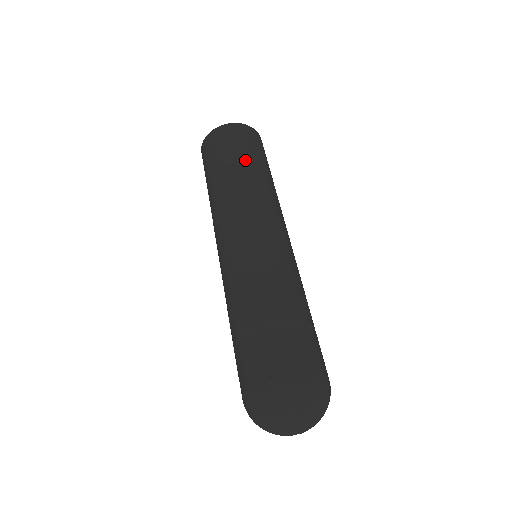
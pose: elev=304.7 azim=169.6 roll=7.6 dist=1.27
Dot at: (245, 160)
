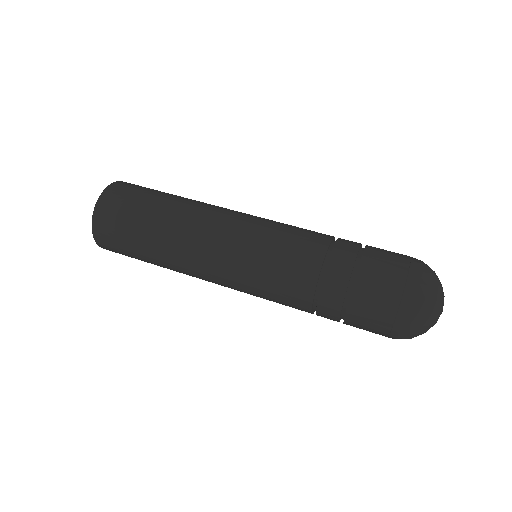
Dot at: occluded
